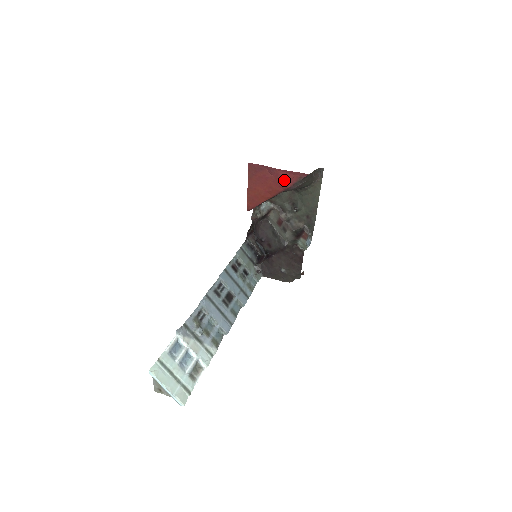
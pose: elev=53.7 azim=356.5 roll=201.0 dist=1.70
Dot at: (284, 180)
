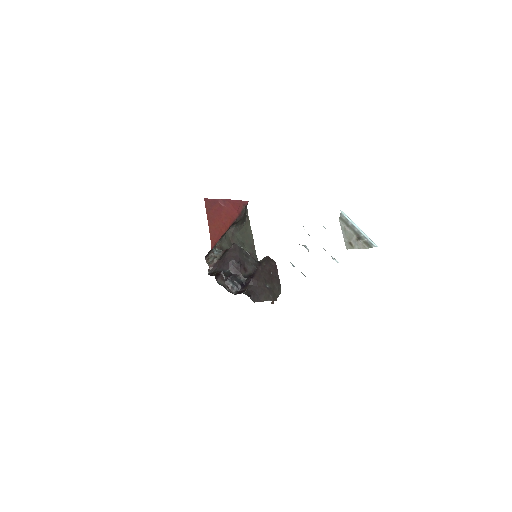
Dot at: (234, 208)
